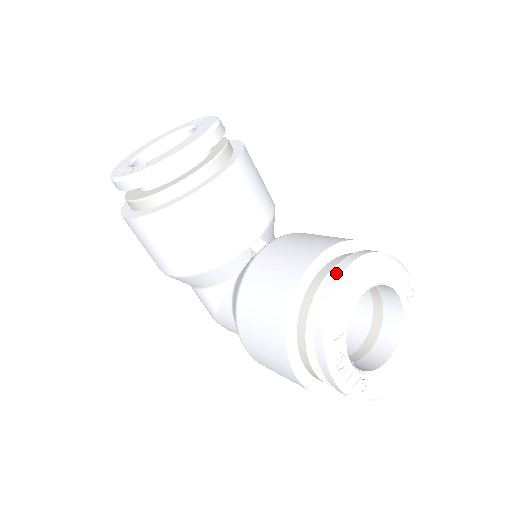
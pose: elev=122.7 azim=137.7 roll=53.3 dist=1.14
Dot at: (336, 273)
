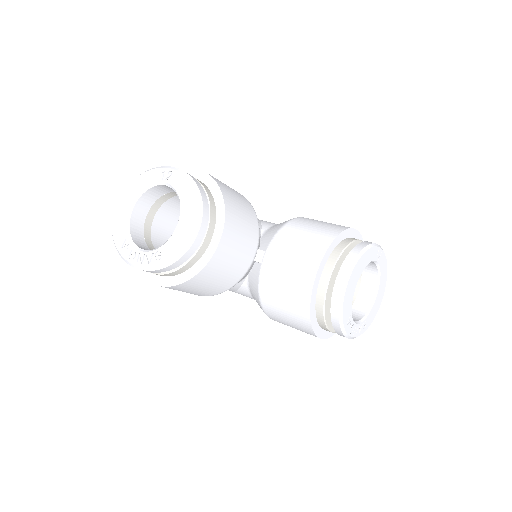
Dot at: (338, 288)
